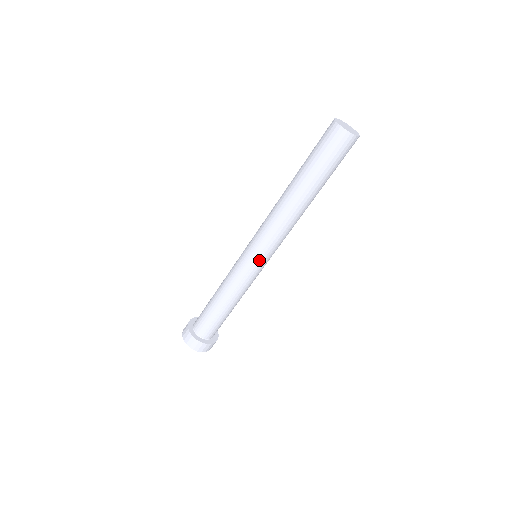
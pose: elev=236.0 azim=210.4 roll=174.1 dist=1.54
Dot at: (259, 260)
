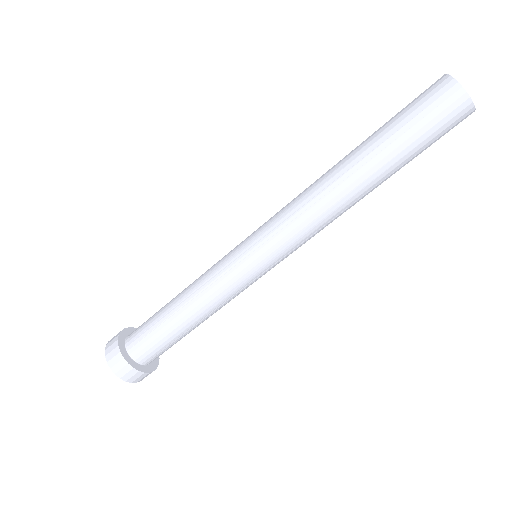
Dot at: (254, 253)
